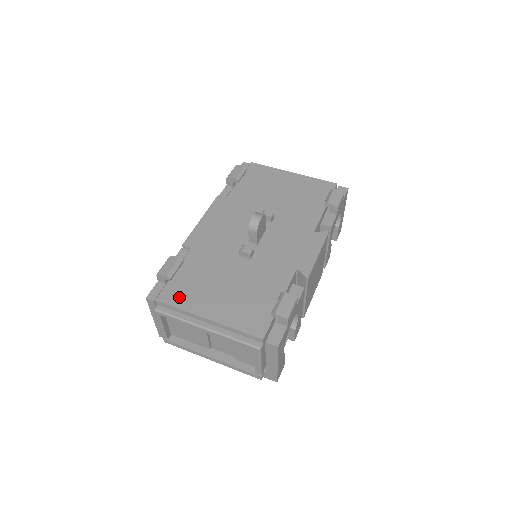
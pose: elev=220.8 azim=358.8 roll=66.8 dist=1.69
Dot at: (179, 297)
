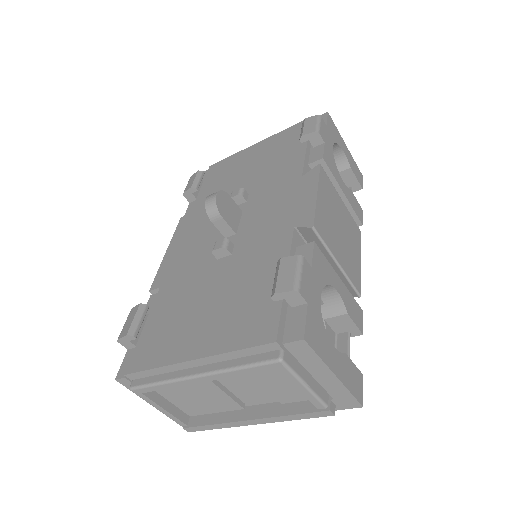
Dot at: (152, 353)
